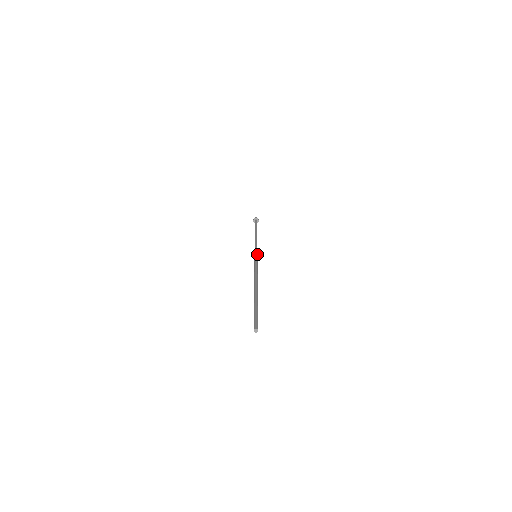
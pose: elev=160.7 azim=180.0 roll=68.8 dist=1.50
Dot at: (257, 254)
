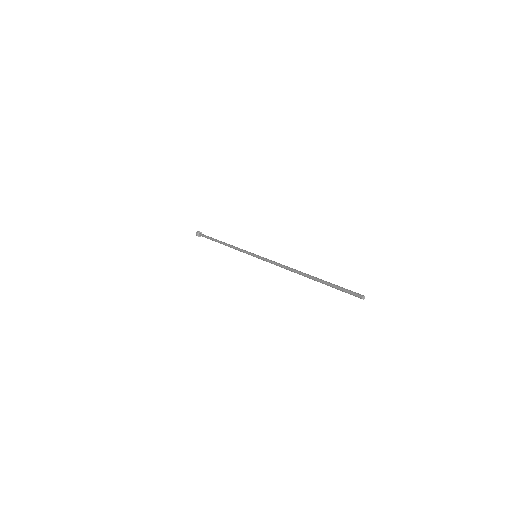
Dot at: (254, 254)
